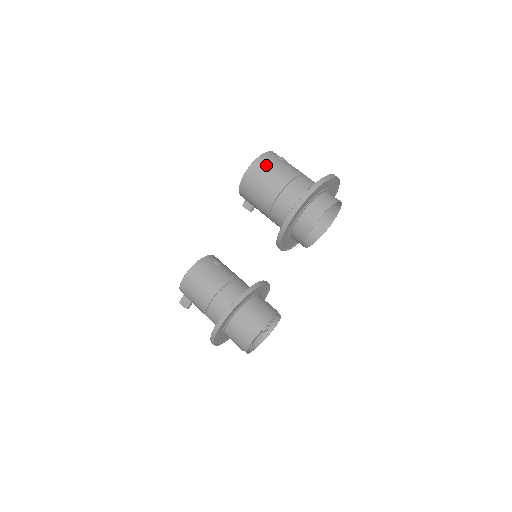
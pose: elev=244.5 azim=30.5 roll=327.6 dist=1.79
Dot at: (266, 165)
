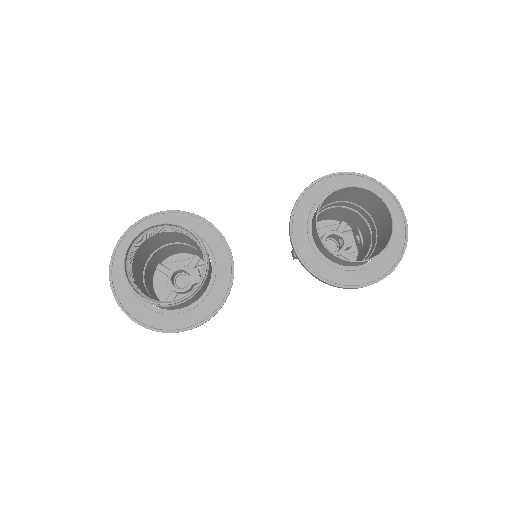
Dot at: occluded
